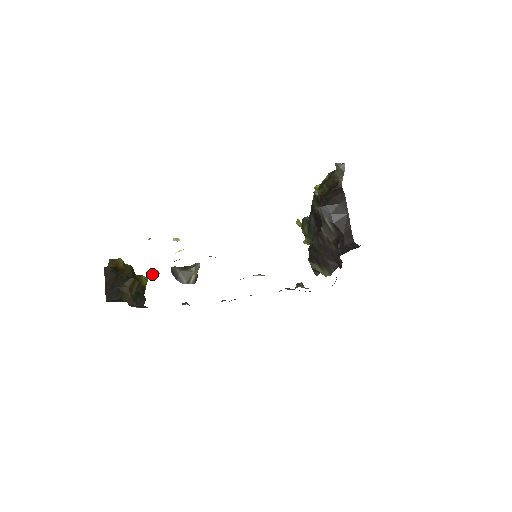
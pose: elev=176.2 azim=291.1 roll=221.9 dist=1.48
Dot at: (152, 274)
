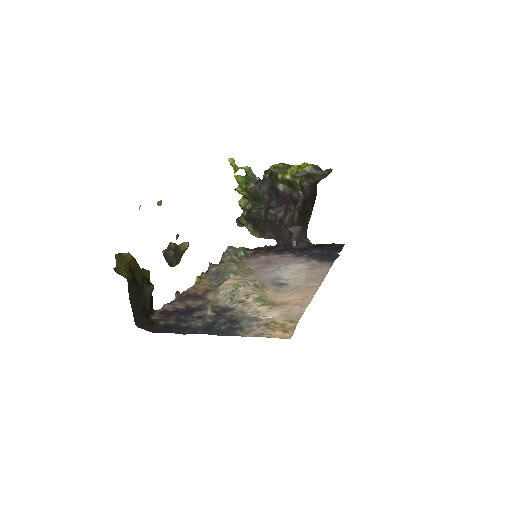
Dot at: (211, 309)
